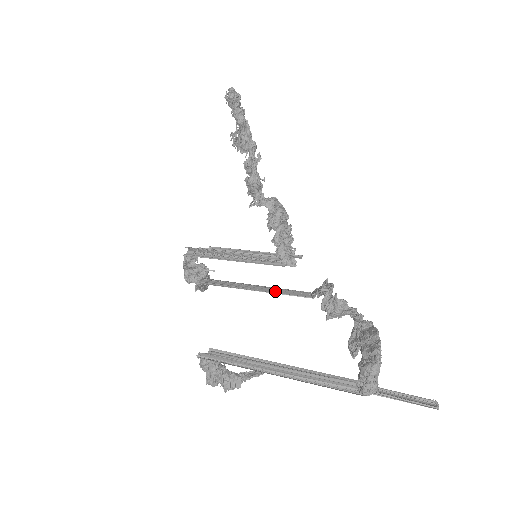
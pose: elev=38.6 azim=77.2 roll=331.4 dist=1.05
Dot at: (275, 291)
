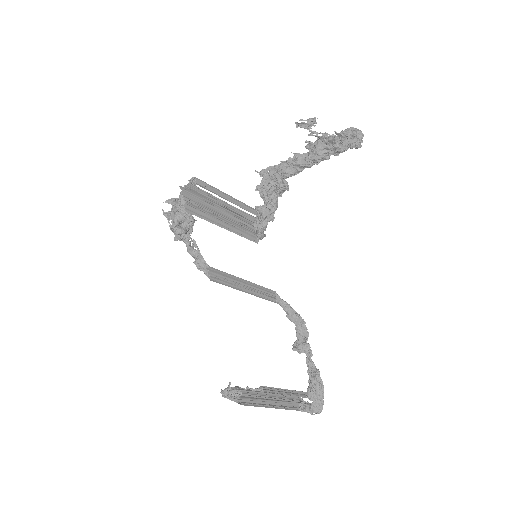
Dot at: (258, 293)
